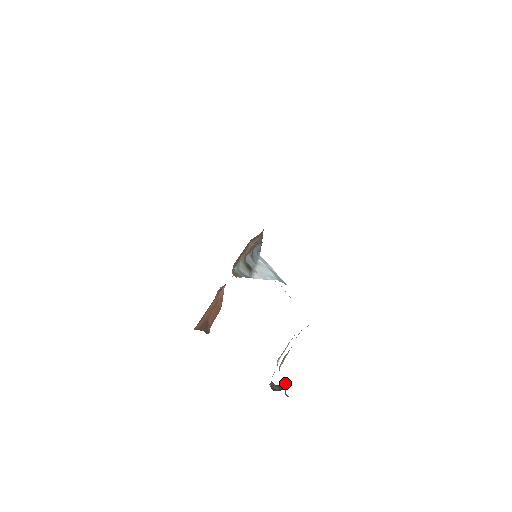
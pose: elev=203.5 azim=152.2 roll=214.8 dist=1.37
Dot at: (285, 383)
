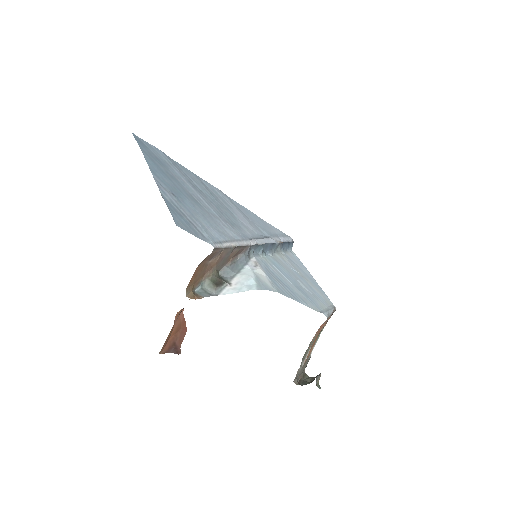
Dot at: occluded
